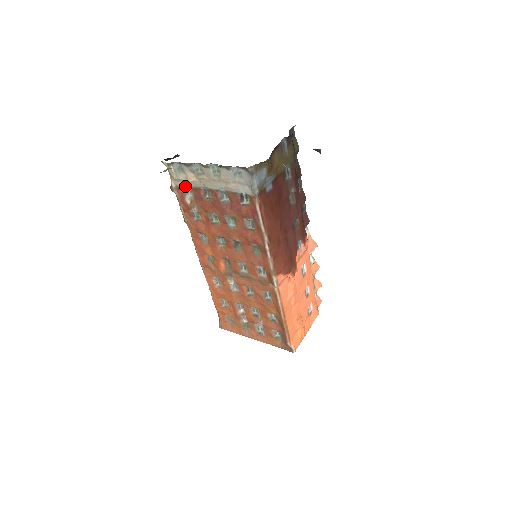
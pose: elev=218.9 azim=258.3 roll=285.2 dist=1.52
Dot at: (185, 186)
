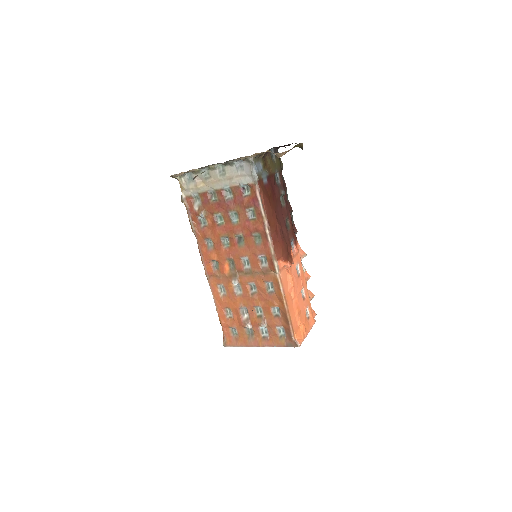
Dot at: (194, 195)
